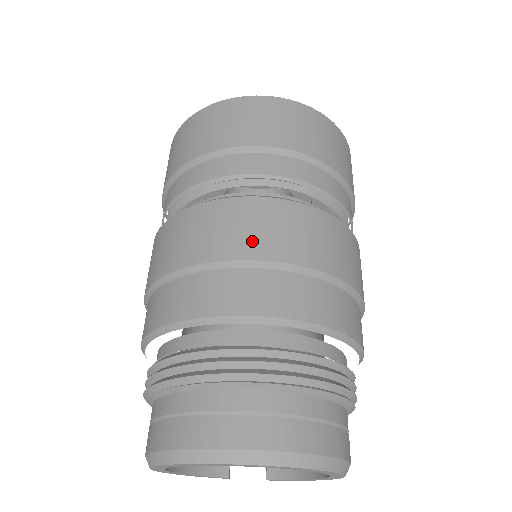
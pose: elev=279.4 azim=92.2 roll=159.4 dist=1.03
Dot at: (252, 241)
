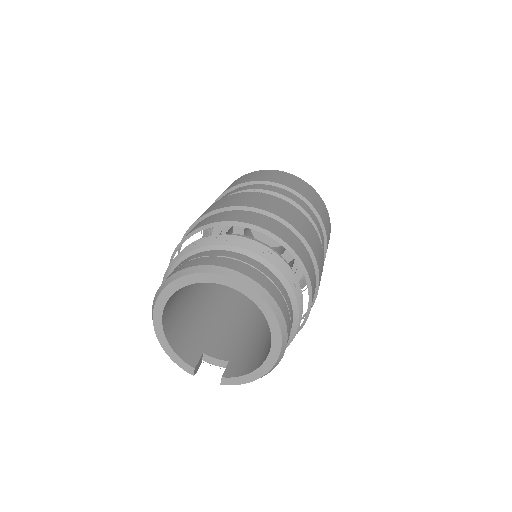
Dot at: (260, 204)
